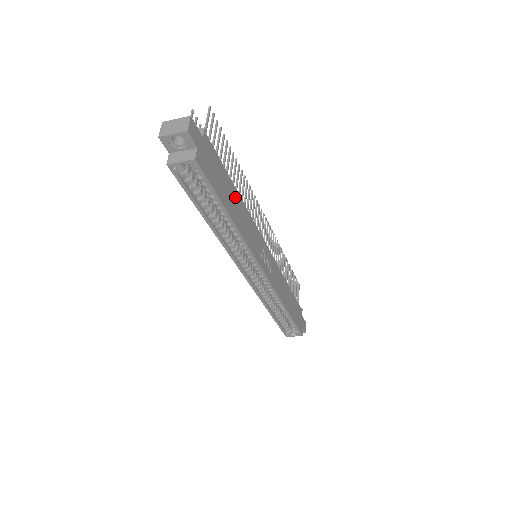
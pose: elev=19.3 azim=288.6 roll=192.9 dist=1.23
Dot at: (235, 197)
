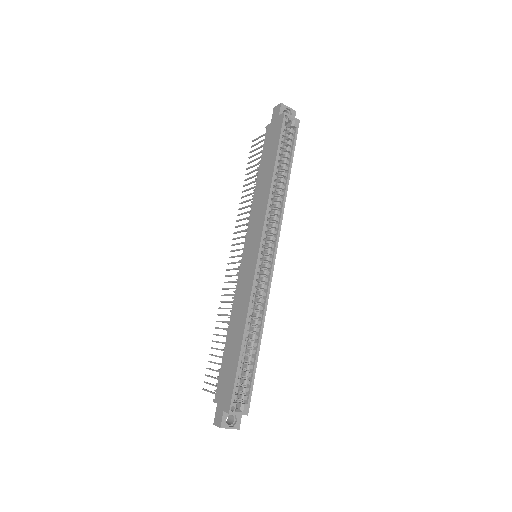
Dot at: occluded
